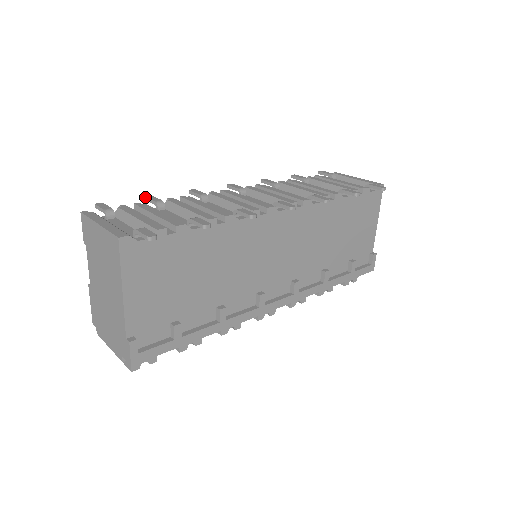
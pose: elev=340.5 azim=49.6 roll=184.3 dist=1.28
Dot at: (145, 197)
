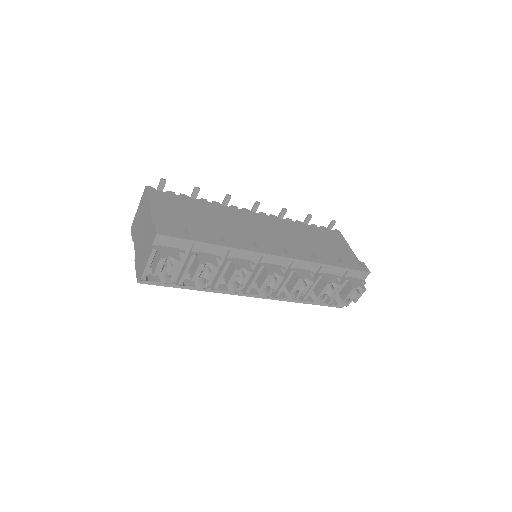
Dot at: occluded
